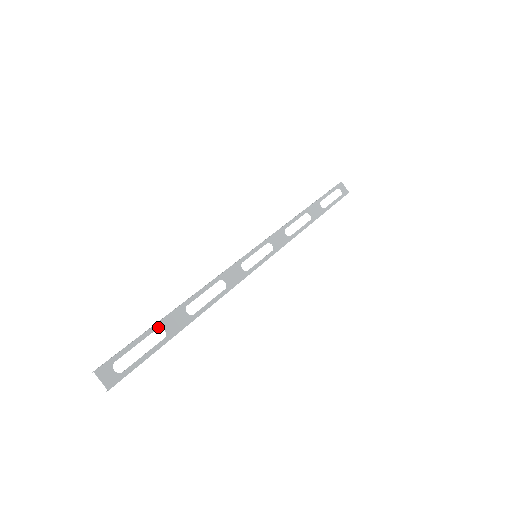
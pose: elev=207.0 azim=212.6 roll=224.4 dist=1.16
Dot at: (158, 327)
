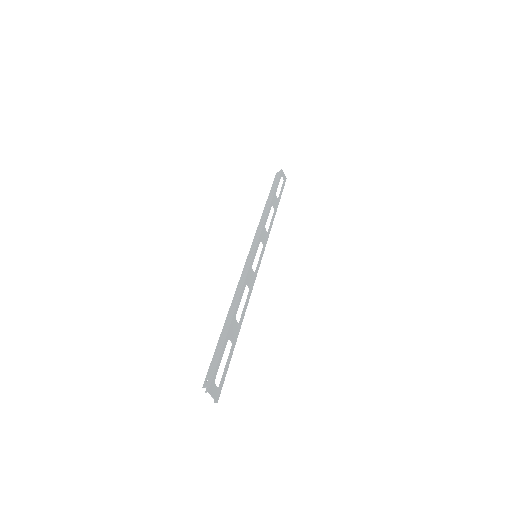
Dot at: (227, 340)
